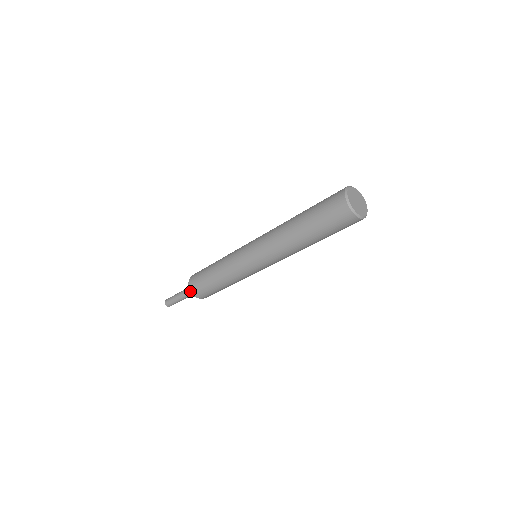
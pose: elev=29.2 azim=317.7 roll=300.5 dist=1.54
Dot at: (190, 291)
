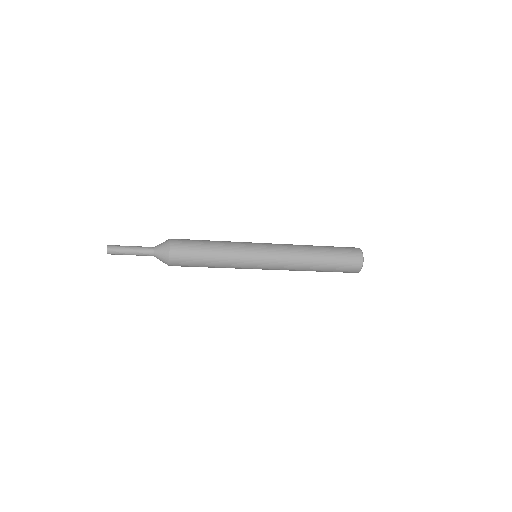
Dot at: (169, 262)
